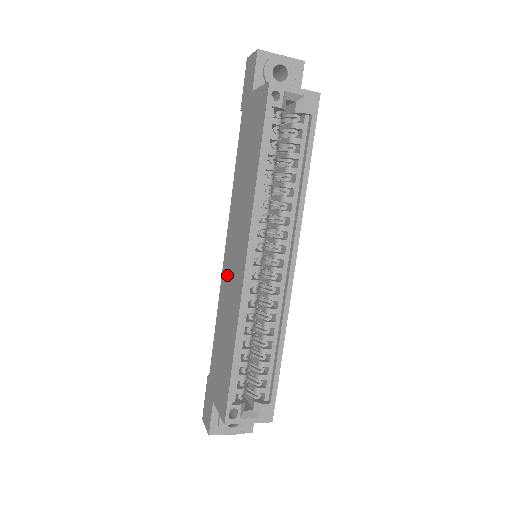
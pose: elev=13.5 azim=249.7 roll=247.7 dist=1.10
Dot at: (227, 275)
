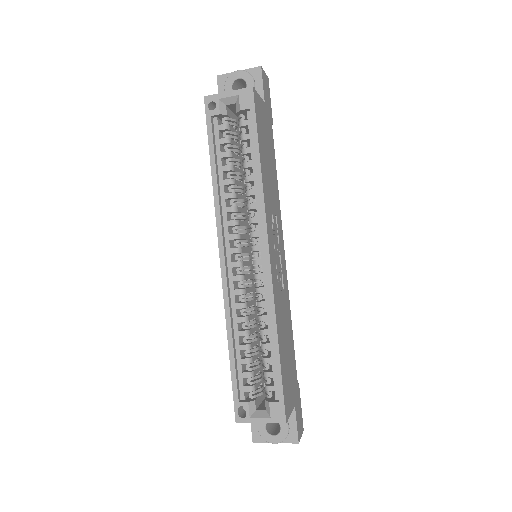
Dot at: occluded
